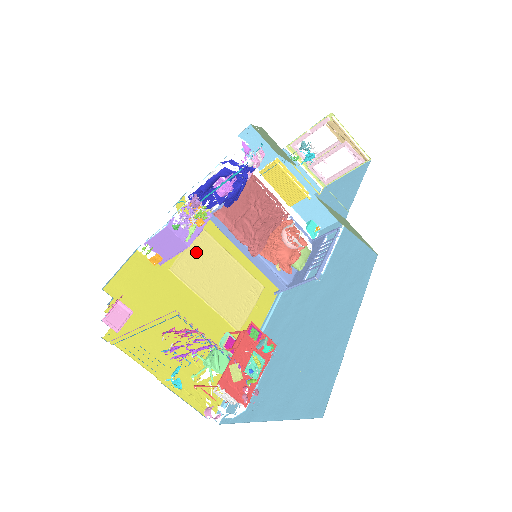
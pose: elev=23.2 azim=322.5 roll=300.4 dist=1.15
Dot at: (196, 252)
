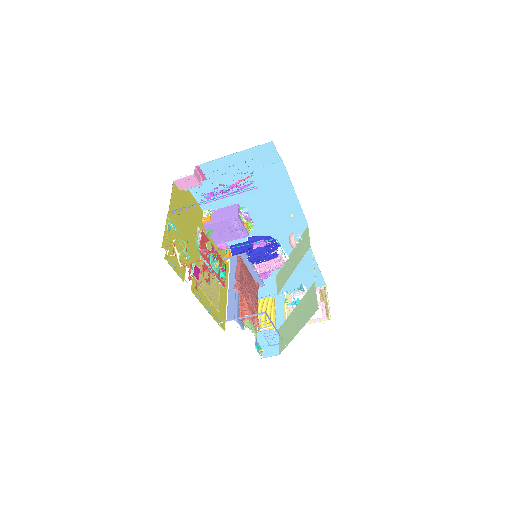
Dot at: occluded
